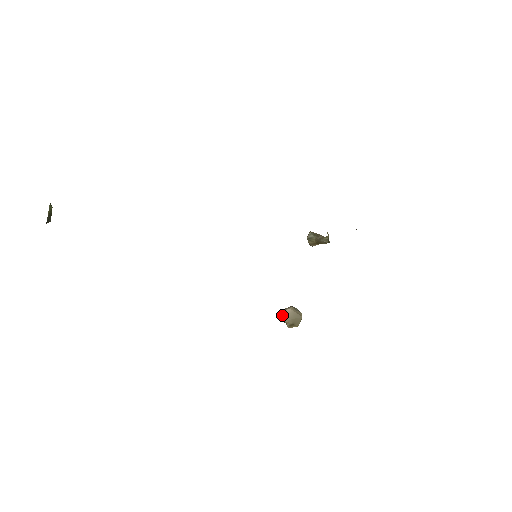
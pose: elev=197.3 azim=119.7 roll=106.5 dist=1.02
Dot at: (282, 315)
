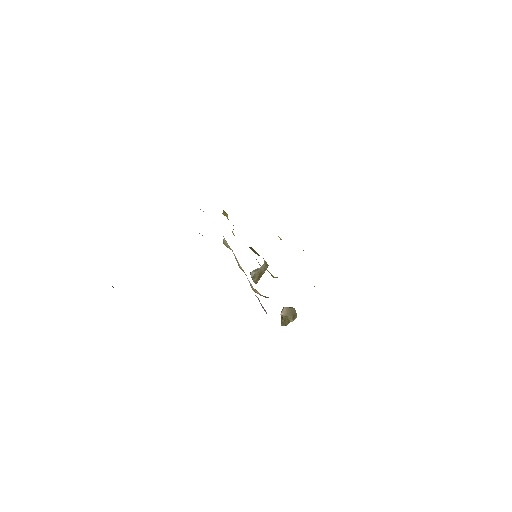
Dot at: (284, 314)
